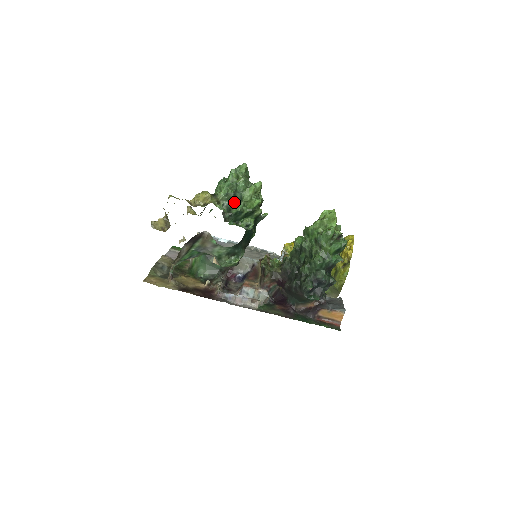
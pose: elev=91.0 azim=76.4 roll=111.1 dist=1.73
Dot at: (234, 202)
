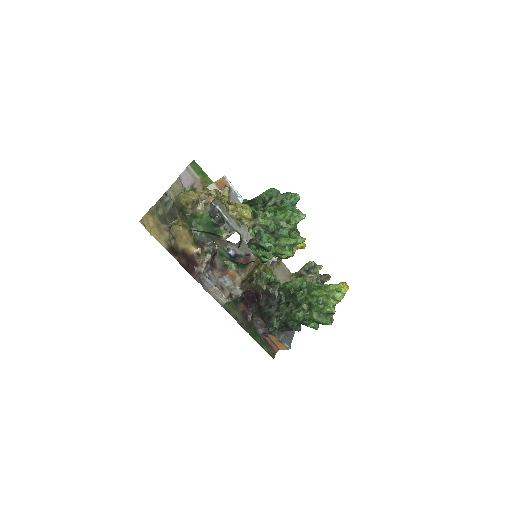
Dot at: (268, 234)
